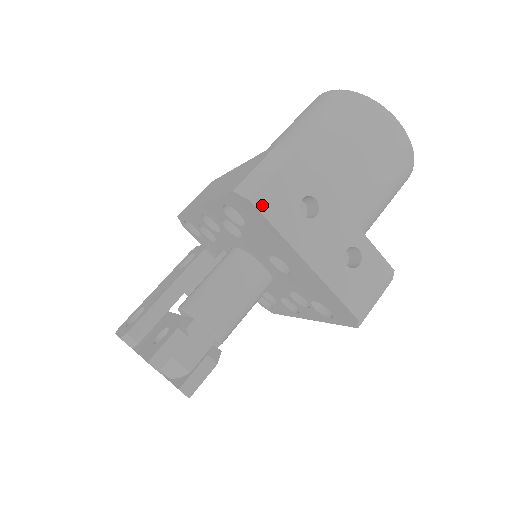
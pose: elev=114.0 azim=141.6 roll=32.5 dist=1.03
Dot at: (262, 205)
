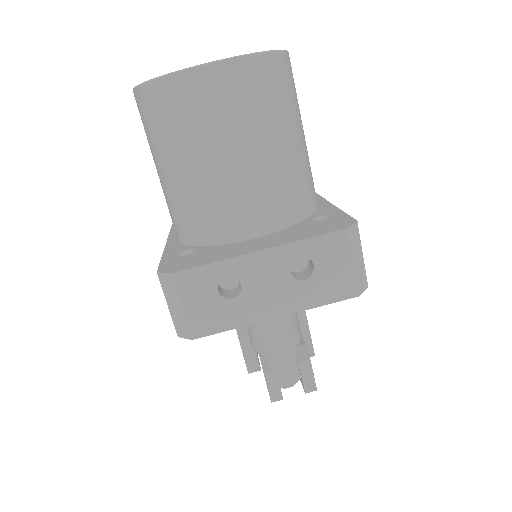
Dot at: (202, 331)
